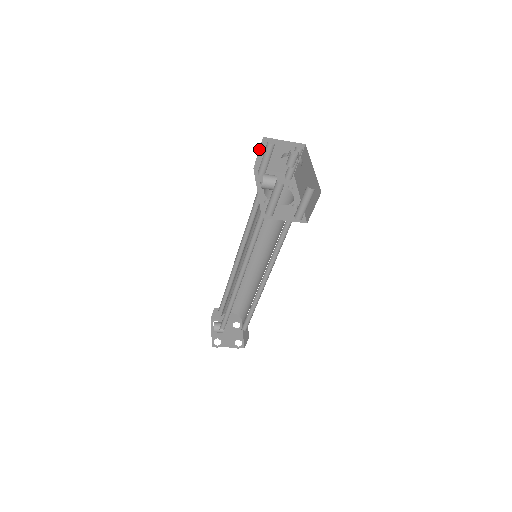
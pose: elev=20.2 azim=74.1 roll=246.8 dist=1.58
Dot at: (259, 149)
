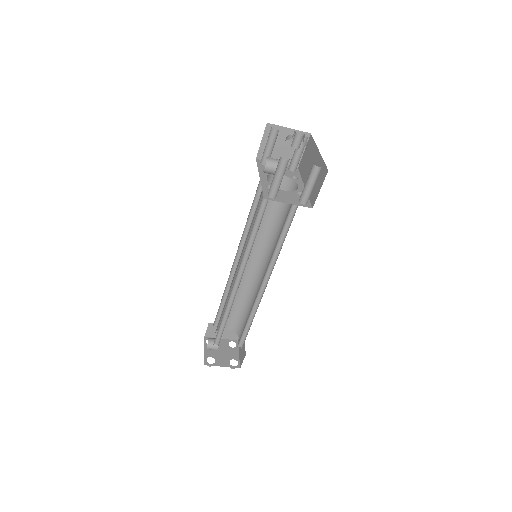
Dot at: (262, 137)
